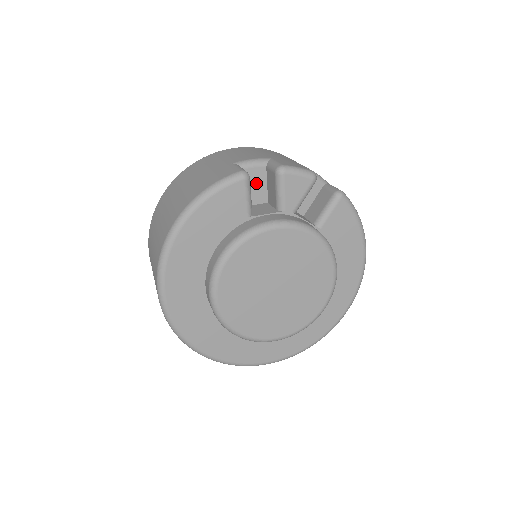
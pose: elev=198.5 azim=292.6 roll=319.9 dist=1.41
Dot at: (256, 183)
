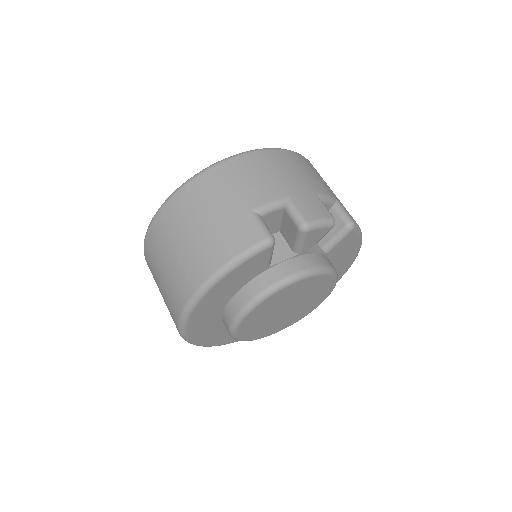
Dot at: (272, 222)
